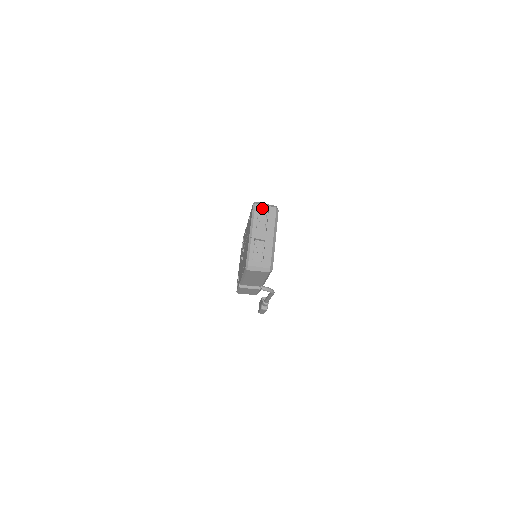
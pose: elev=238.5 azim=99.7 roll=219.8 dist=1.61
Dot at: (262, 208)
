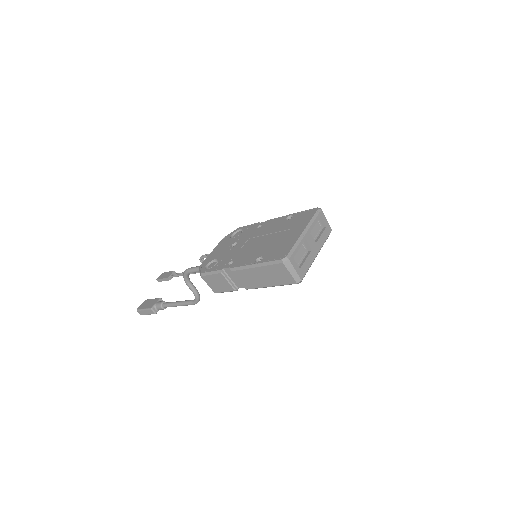
Dot at: (324, 219)
